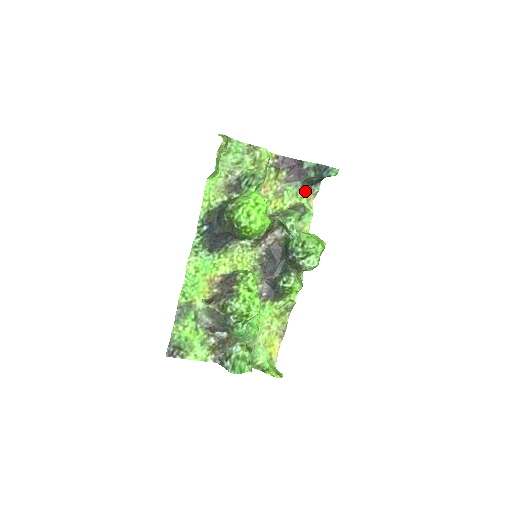
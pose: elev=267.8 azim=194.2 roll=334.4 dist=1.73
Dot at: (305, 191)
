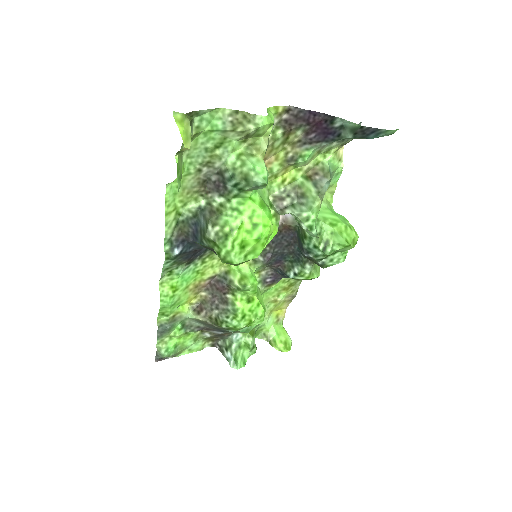
Dot at: (333, 145)
